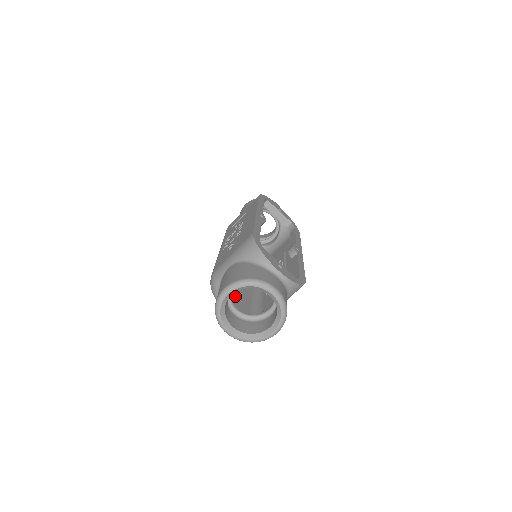
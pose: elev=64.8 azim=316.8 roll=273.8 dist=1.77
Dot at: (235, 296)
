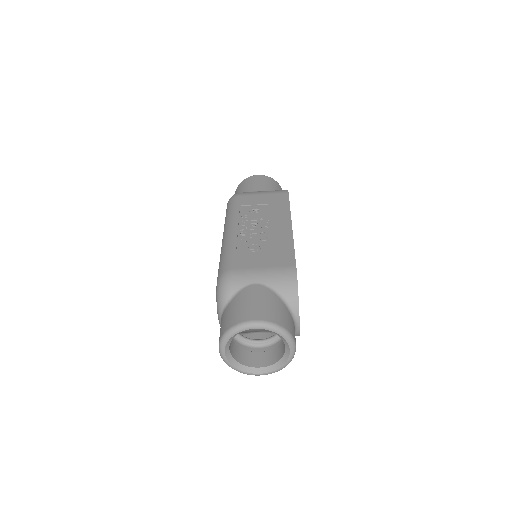
Dot at: occluded
